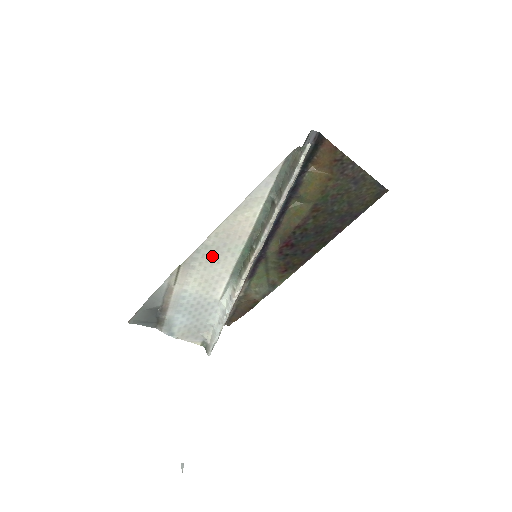
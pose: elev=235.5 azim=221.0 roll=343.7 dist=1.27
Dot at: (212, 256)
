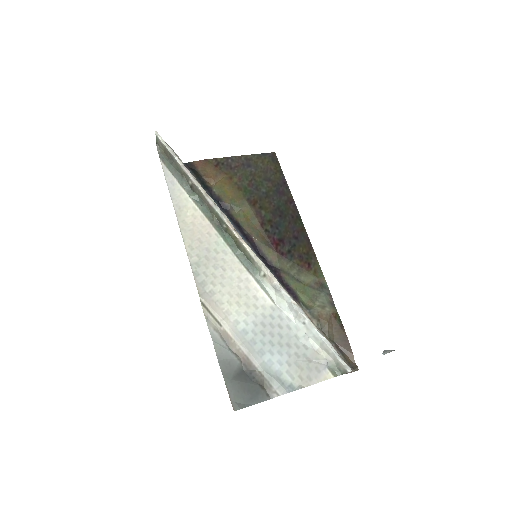
Dot at: (212, 269)
